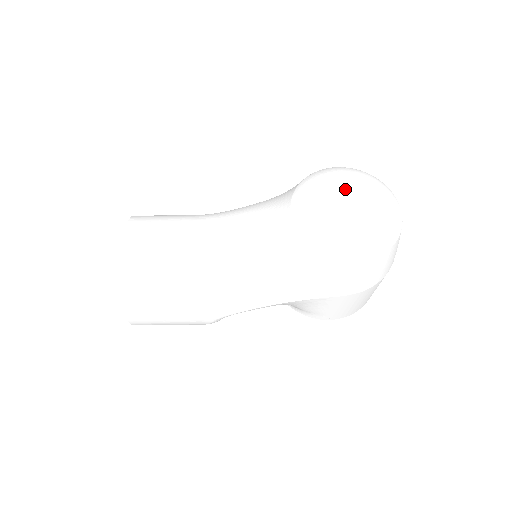
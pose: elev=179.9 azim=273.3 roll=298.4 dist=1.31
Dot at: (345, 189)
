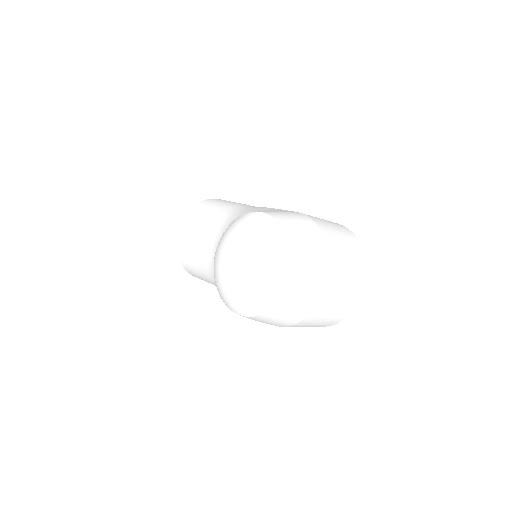
Dot at: (229, 252)
